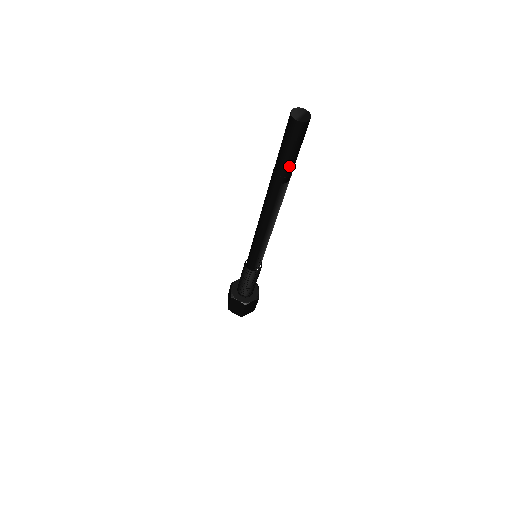
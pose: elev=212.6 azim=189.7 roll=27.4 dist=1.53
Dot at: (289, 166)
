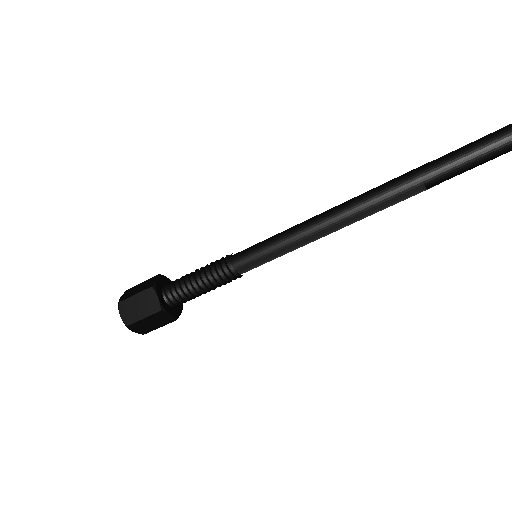
Dot at: (458, 169)
